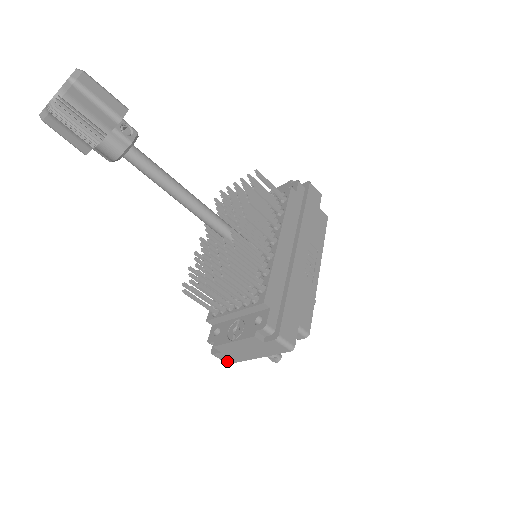
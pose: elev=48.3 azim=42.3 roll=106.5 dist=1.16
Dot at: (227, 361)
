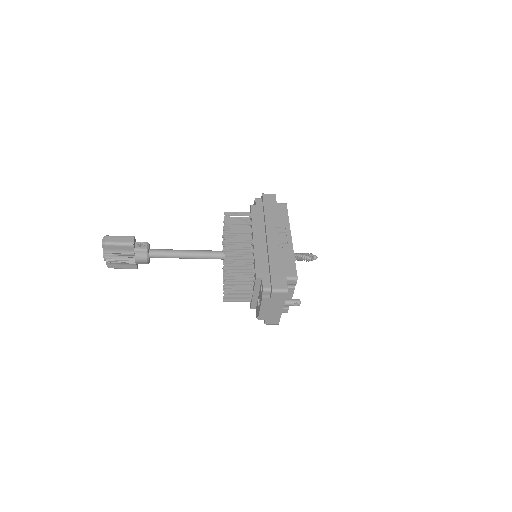
Dot at: (275, 323)
